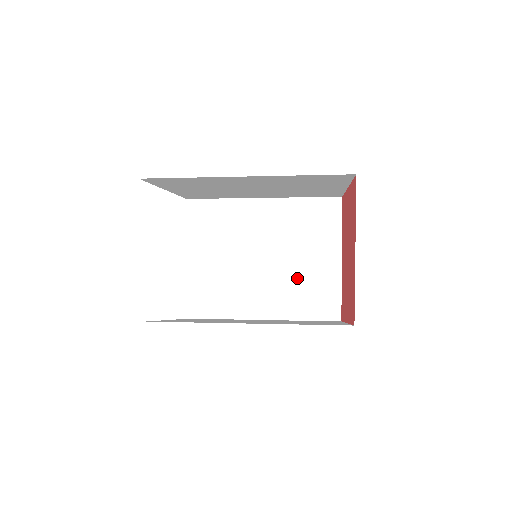
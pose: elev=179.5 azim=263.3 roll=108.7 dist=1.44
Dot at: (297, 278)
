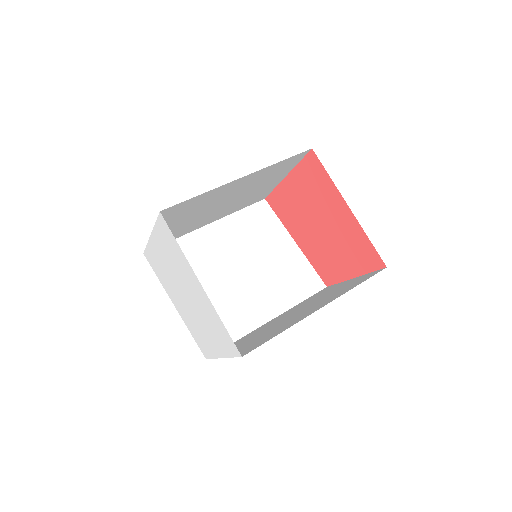
Dot at: (246, 198)
